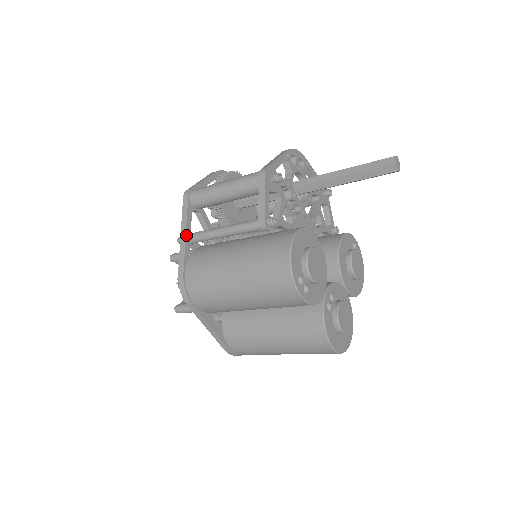
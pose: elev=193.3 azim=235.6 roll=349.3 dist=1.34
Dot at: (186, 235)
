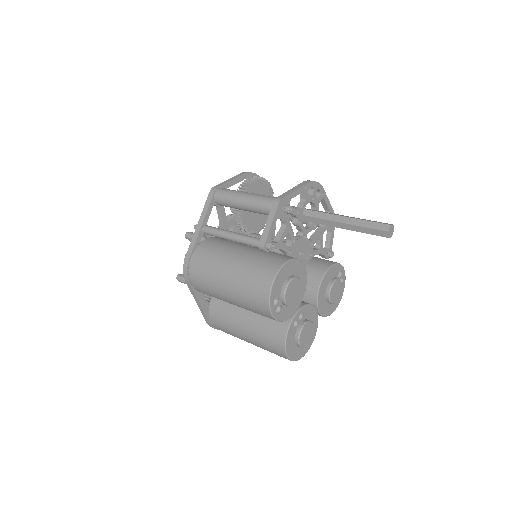
Dot at: (202, 226)
